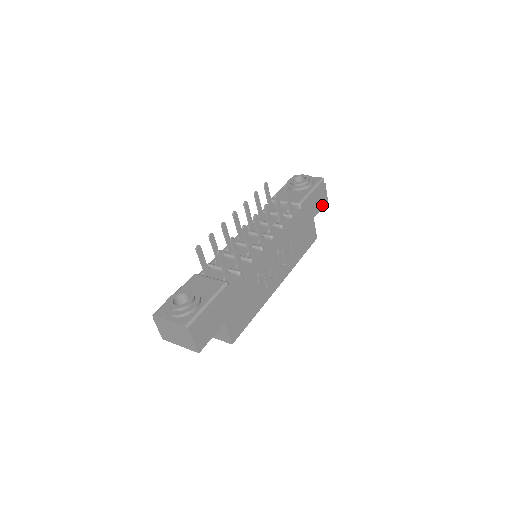
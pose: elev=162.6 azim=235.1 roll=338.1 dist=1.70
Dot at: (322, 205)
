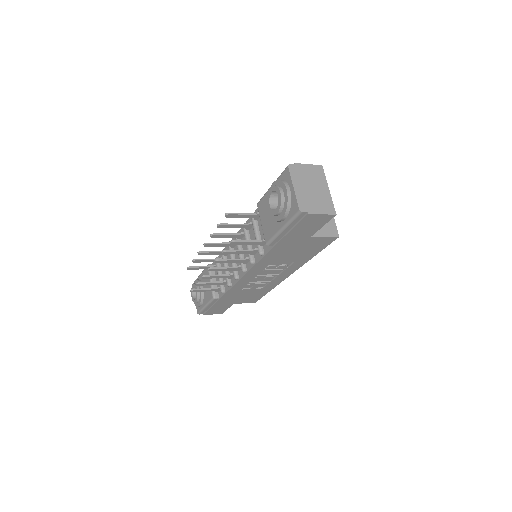
Dot at: (322, 223)
